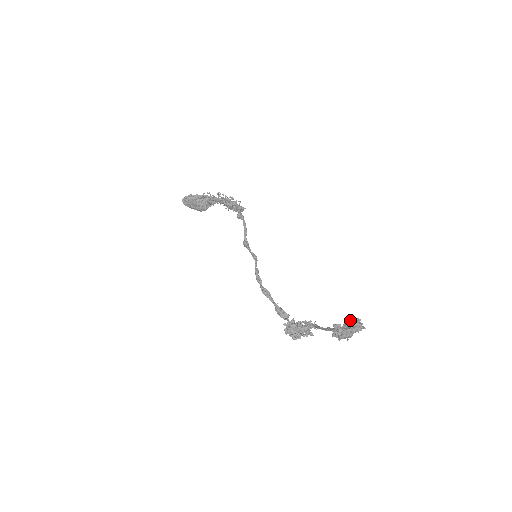
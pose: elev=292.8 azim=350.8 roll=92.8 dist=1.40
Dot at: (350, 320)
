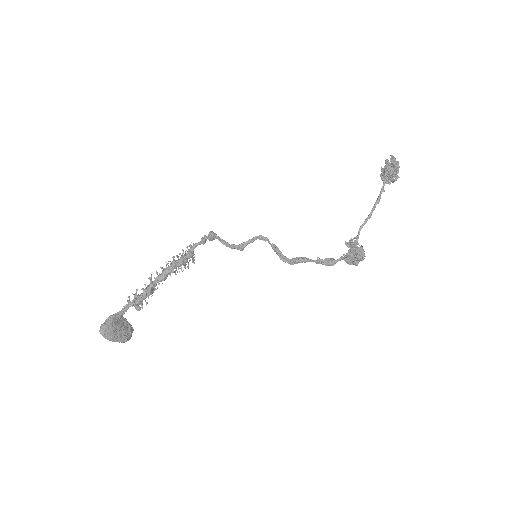
Dot at: (384, 167)
